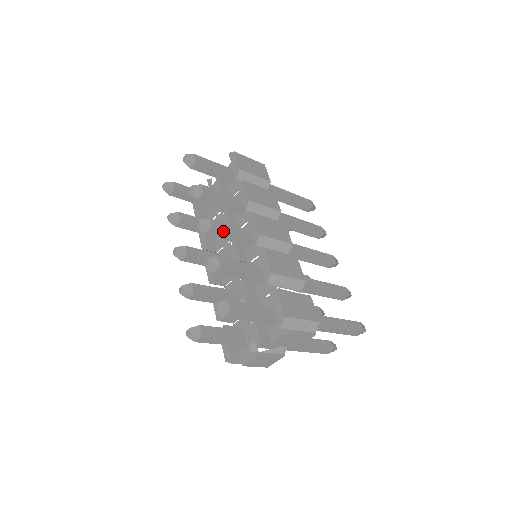
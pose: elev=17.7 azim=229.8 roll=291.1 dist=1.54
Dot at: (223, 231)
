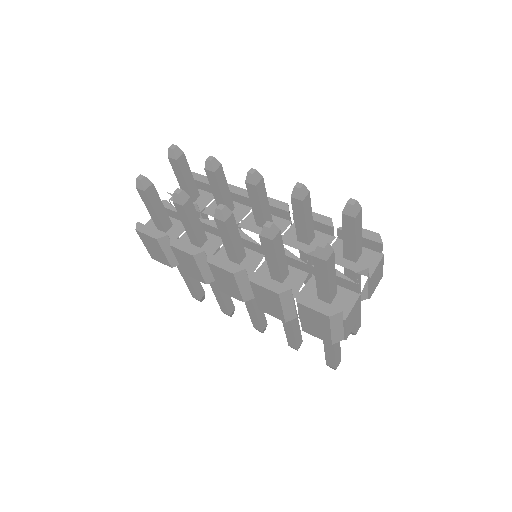
Dot at: (265, 190)
